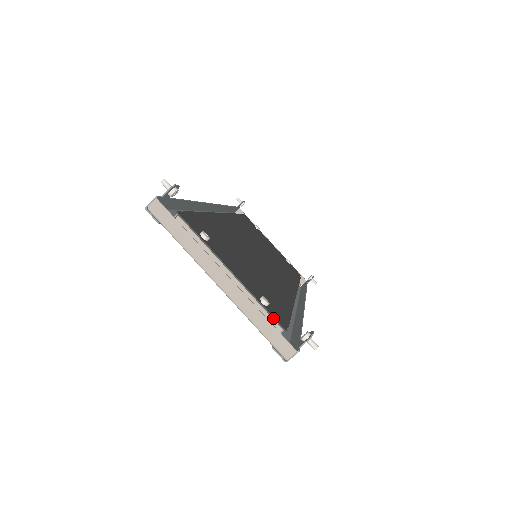
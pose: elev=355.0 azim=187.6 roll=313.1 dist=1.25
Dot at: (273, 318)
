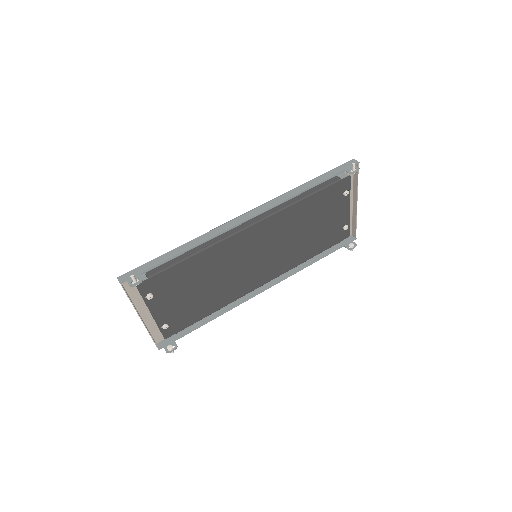
Dot at: (162, 334)
